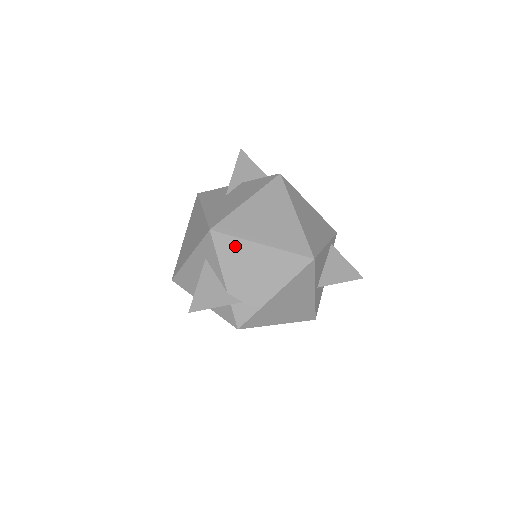
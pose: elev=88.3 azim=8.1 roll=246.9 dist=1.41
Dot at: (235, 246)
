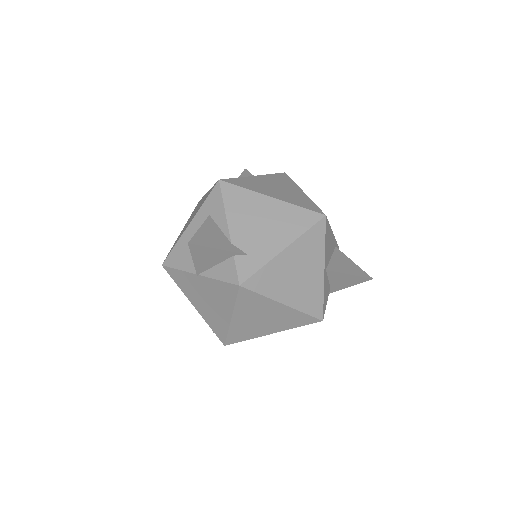
Dot at: (244, 197)
